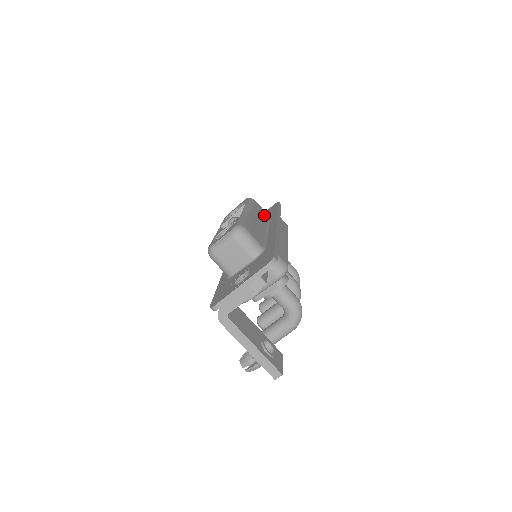
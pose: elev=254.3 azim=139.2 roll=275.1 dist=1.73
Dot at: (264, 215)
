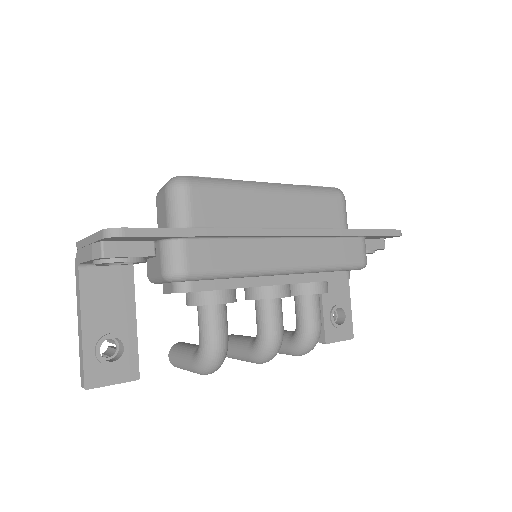
Dot at: (325, 220)
